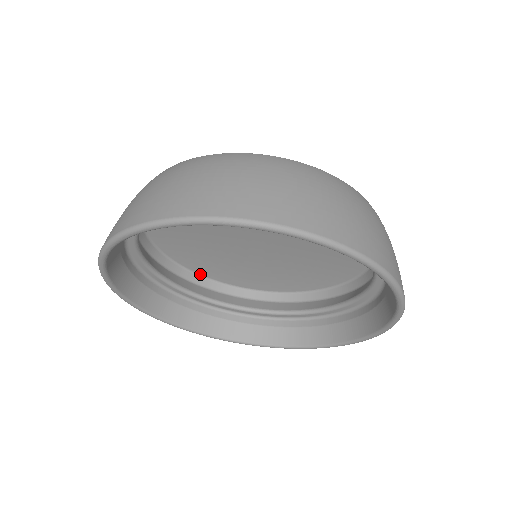
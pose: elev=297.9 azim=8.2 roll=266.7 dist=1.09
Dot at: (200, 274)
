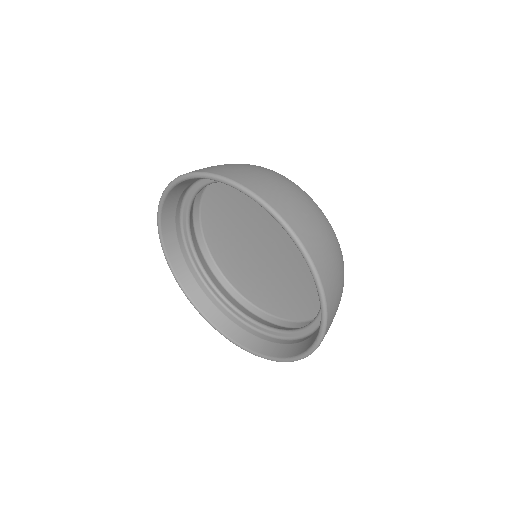
Dot at: (230, 283)
